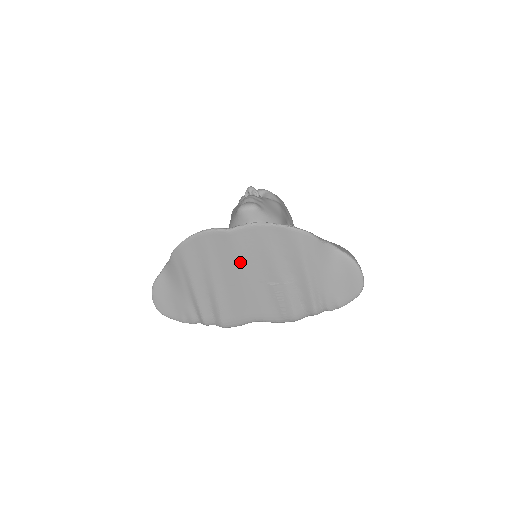
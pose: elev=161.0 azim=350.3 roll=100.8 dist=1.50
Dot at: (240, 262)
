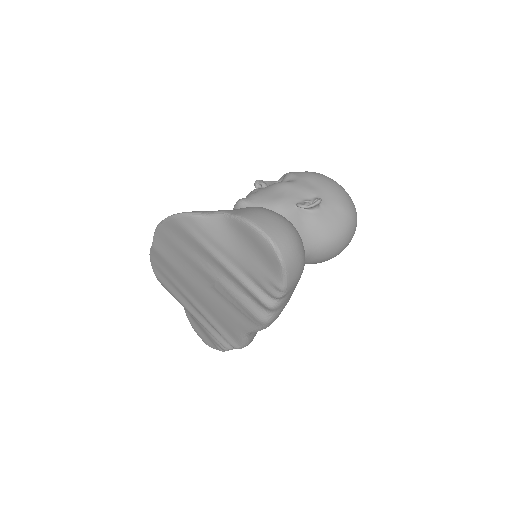
Dot at: (181, 273)
